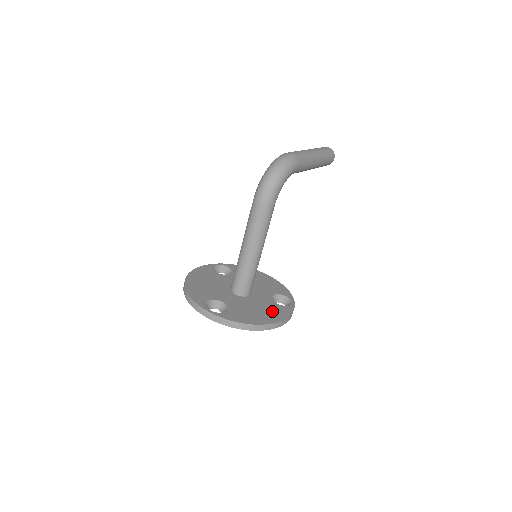
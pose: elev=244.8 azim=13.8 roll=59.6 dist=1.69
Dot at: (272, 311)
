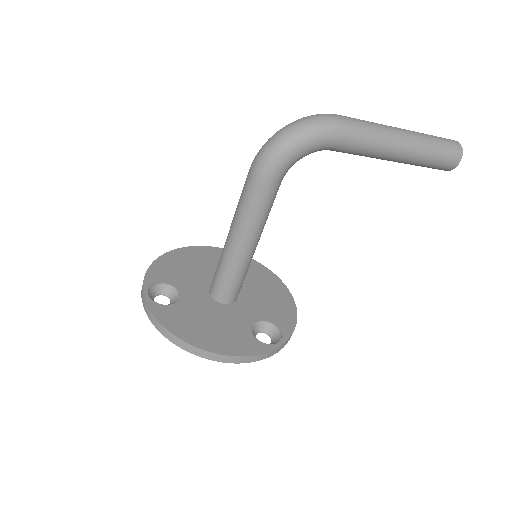
Dot at: (230, 337)
